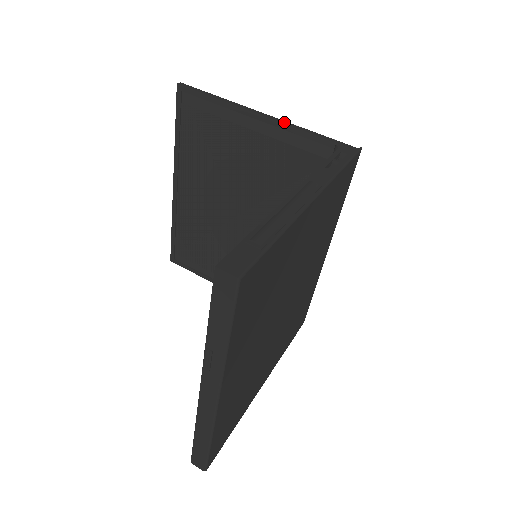
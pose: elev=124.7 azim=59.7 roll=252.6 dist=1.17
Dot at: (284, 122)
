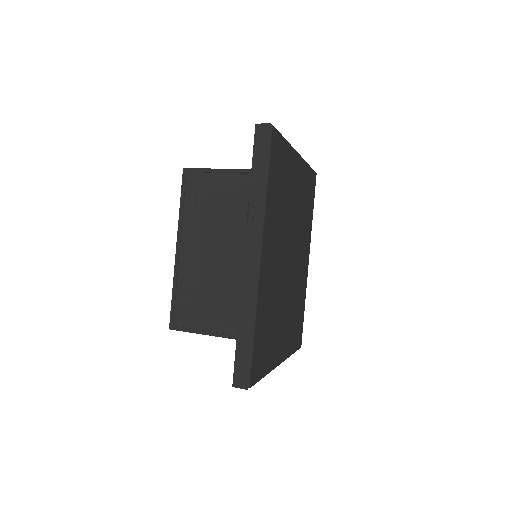
Dot at: occluded
